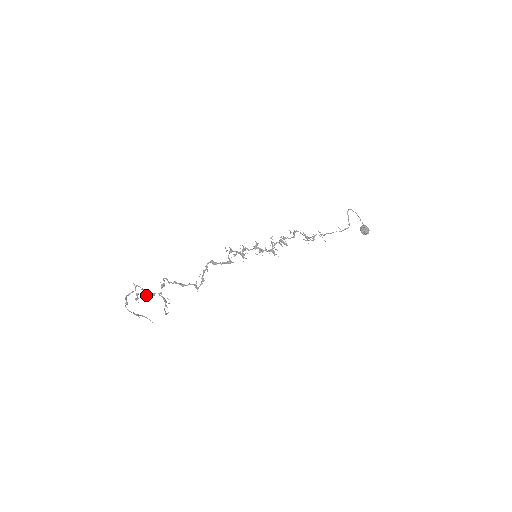
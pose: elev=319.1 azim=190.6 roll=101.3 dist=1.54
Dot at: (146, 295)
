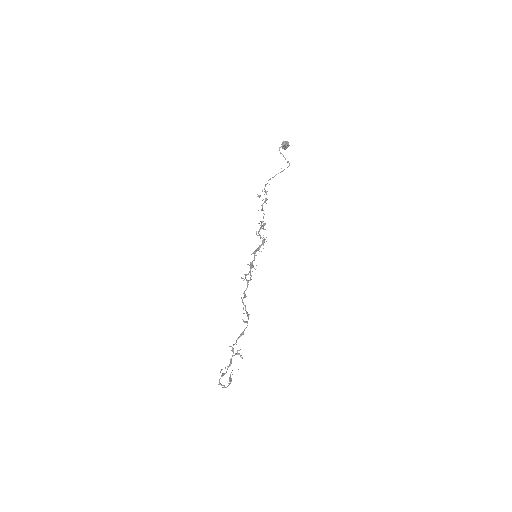
Dot at: occluded
